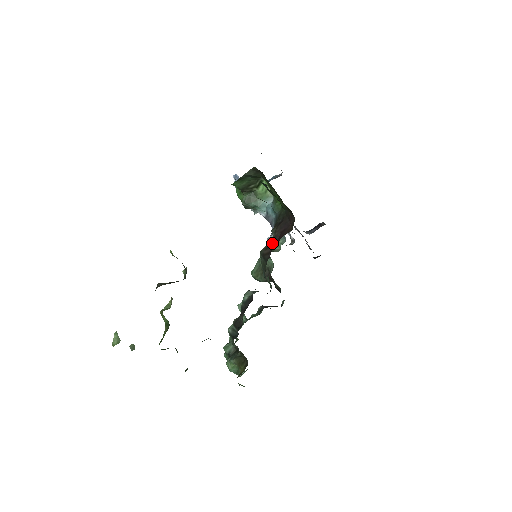
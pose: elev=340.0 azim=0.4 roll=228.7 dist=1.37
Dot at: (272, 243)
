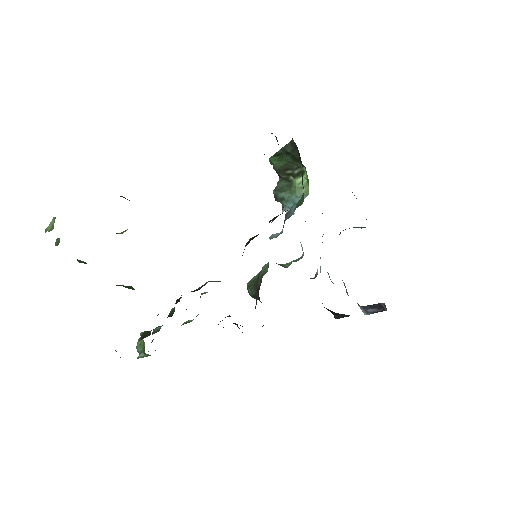
Dot at: occluded
